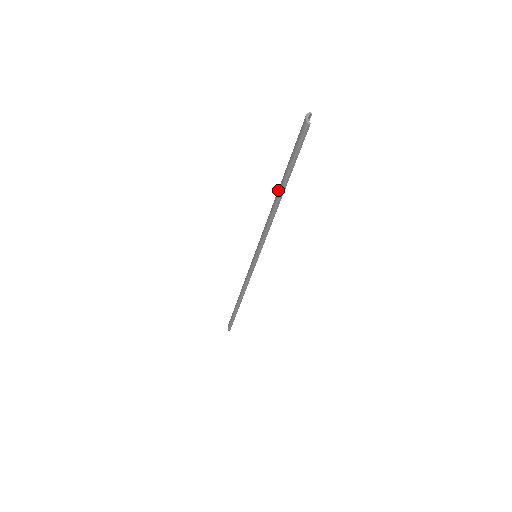
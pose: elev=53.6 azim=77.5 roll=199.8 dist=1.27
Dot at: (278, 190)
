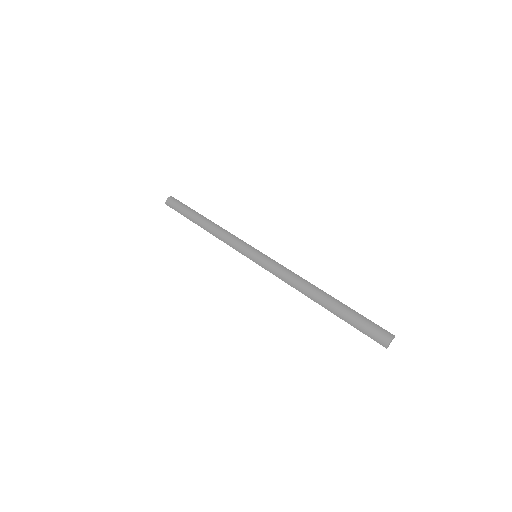
Dot at: (324, 301)
